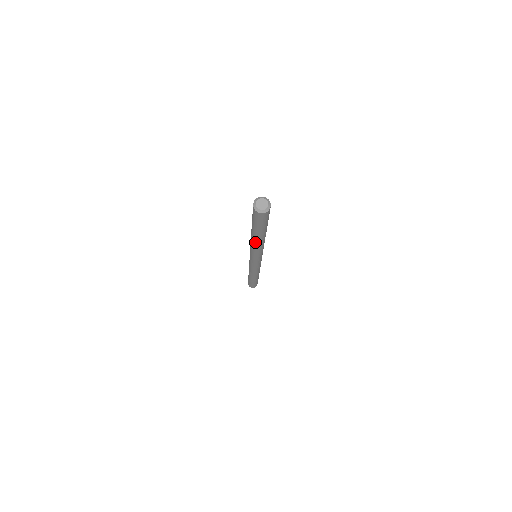
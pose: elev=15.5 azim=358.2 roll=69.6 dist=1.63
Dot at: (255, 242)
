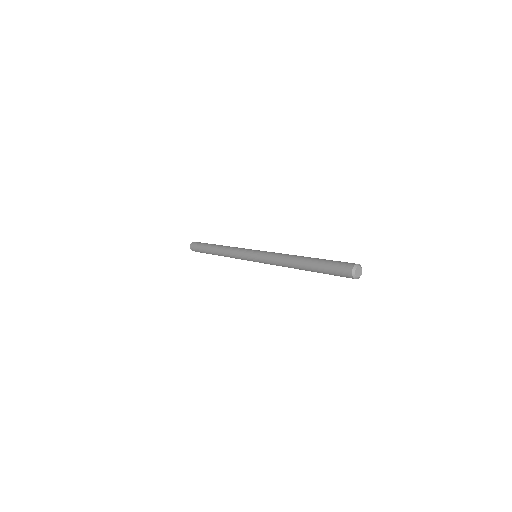
Dot at: occluded
